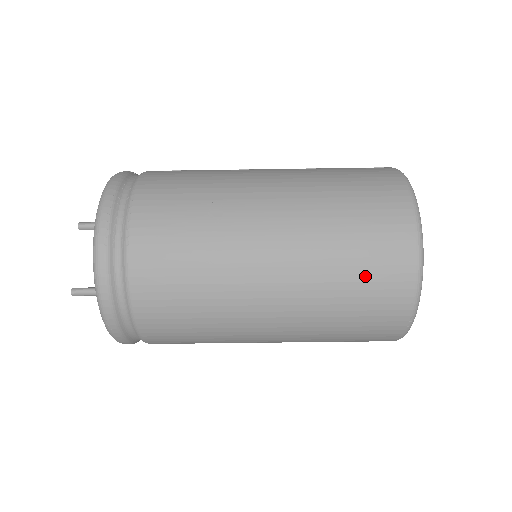
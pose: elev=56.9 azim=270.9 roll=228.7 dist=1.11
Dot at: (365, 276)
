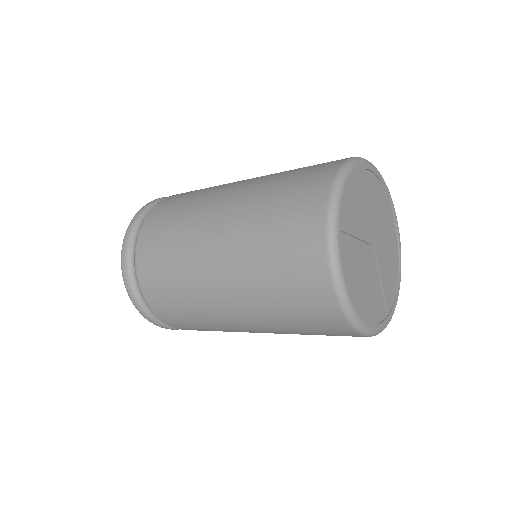
Dot at: (304, 320)
